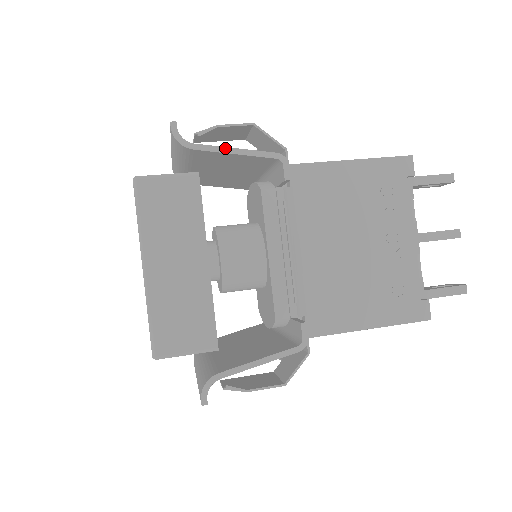
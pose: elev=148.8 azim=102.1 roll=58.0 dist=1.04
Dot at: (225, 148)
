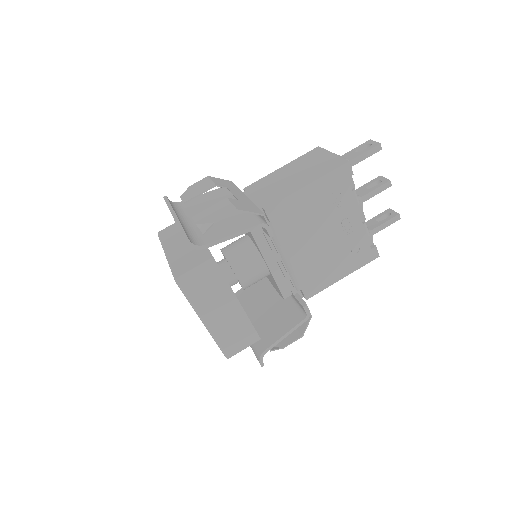
Dot at: (225, 238)
